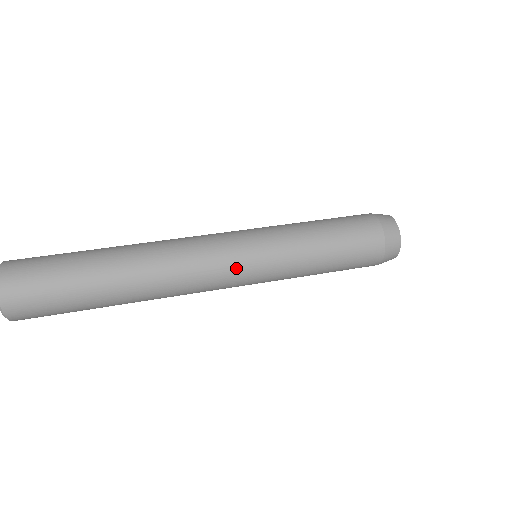
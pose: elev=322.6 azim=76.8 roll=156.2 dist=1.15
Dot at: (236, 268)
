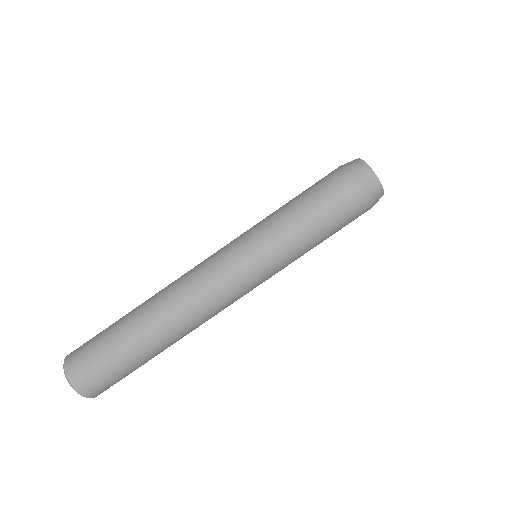
Dot at: (250, 290)
